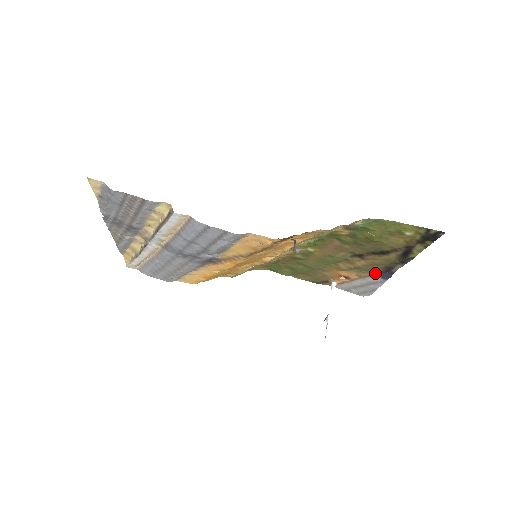
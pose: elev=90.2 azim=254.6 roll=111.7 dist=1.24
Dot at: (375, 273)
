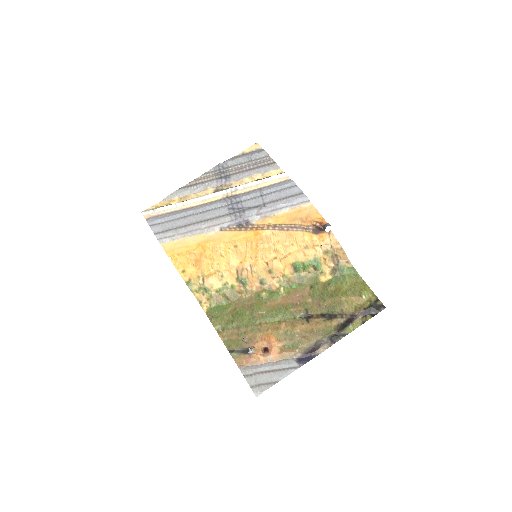
Dot at: (298, 352)
